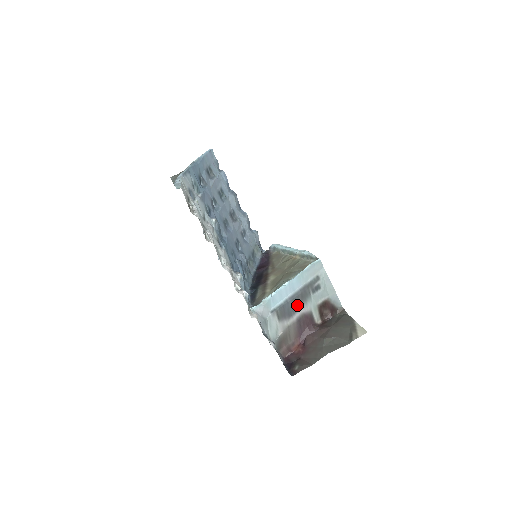
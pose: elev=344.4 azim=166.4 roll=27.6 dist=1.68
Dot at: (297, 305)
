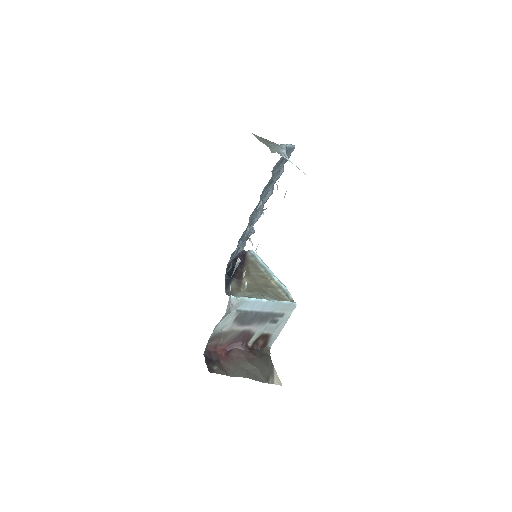
Dot at: (253, 321)
